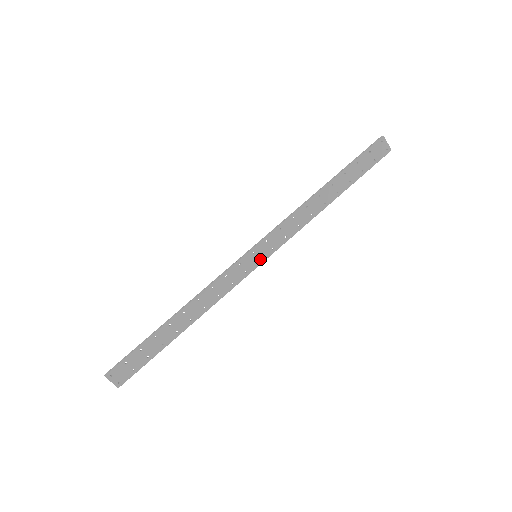
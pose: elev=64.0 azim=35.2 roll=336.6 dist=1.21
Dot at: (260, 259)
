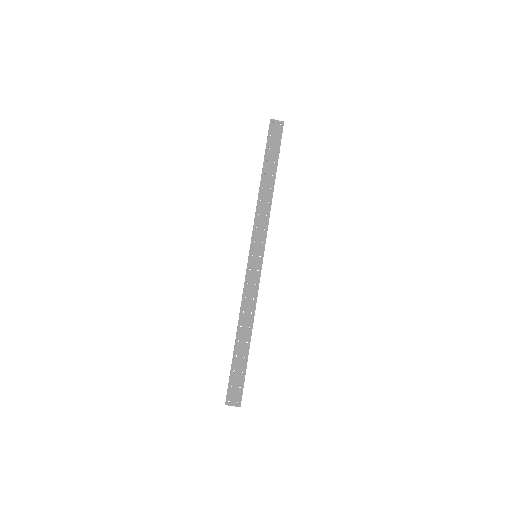
Dot at: occluded
